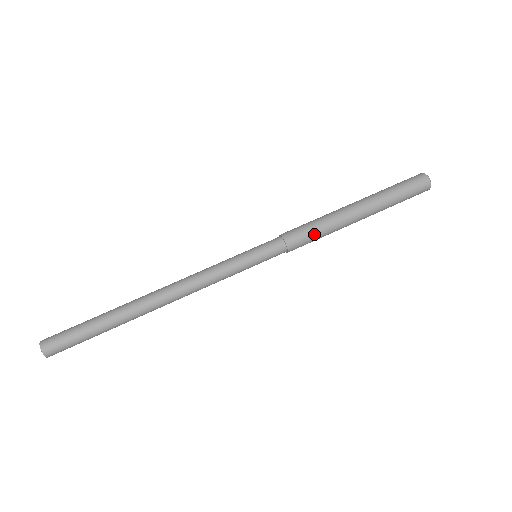
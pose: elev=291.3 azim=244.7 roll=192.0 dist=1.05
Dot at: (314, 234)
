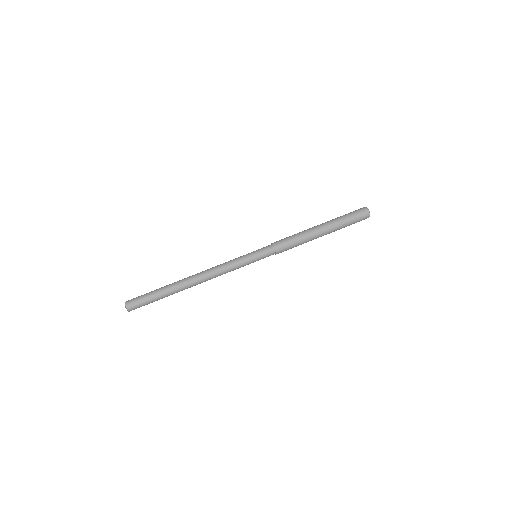
Dot at: (291, 240)
